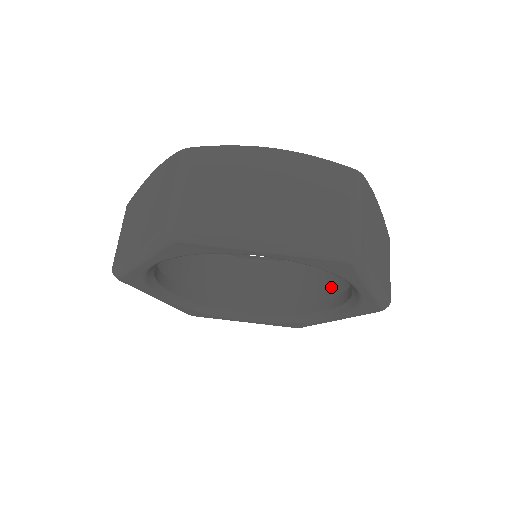
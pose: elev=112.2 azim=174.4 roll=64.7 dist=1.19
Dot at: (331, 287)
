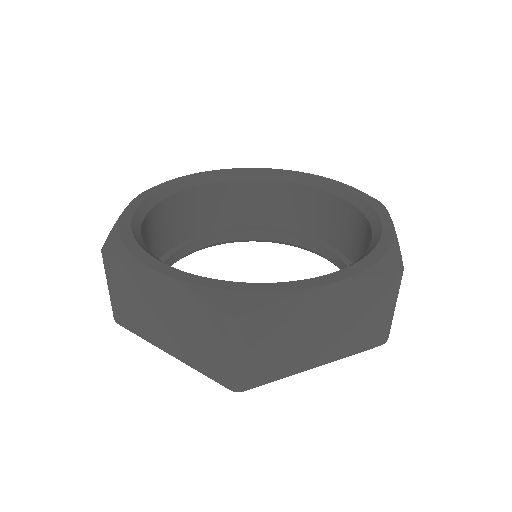
Dot at: (310, 223)
